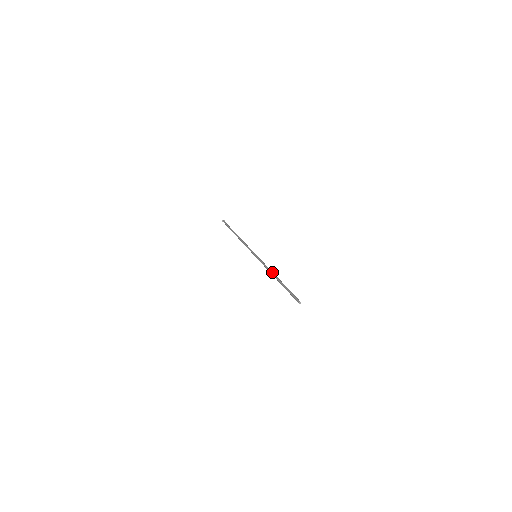
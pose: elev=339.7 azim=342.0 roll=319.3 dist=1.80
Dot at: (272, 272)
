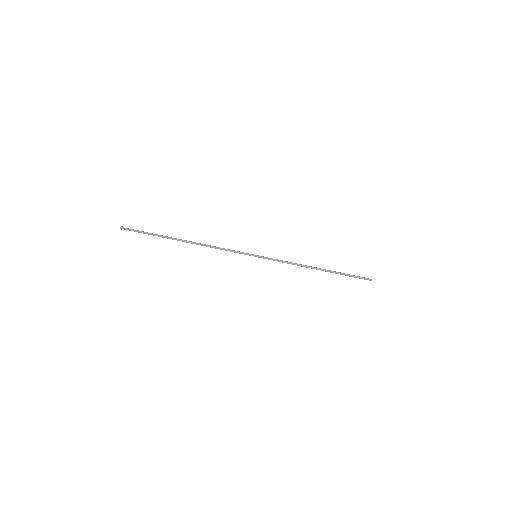
Dot at: occluded
